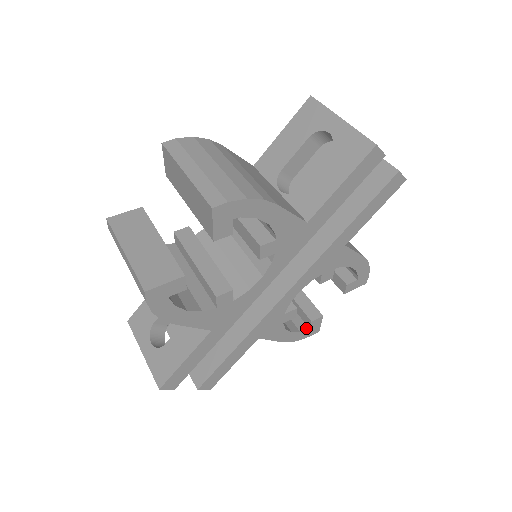
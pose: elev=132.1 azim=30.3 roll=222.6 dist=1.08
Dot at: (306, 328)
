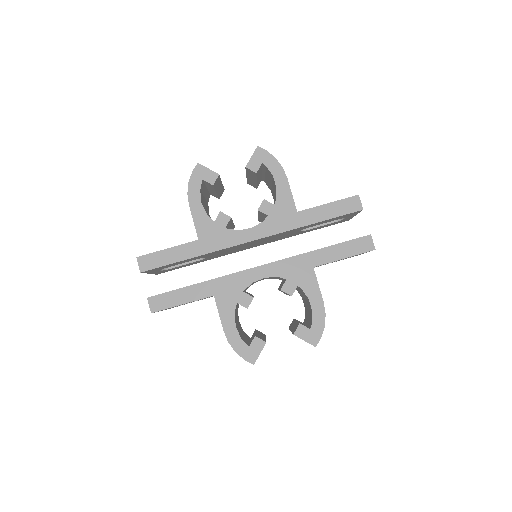
Dot at: (247, 344)
